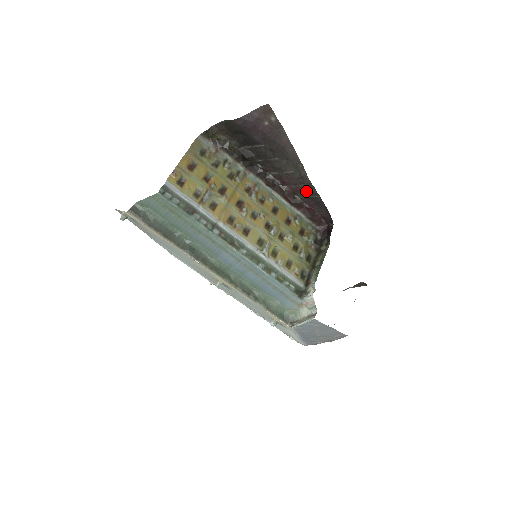
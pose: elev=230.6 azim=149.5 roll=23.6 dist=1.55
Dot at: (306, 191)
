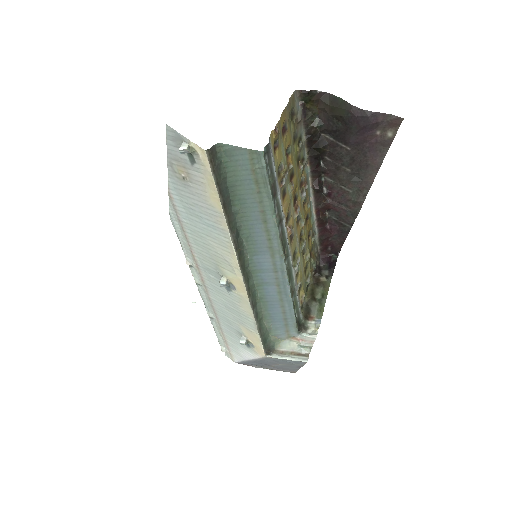
Dot at: (343, 215)
